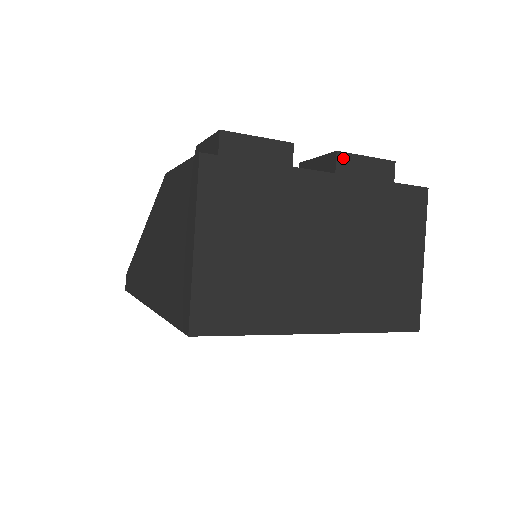
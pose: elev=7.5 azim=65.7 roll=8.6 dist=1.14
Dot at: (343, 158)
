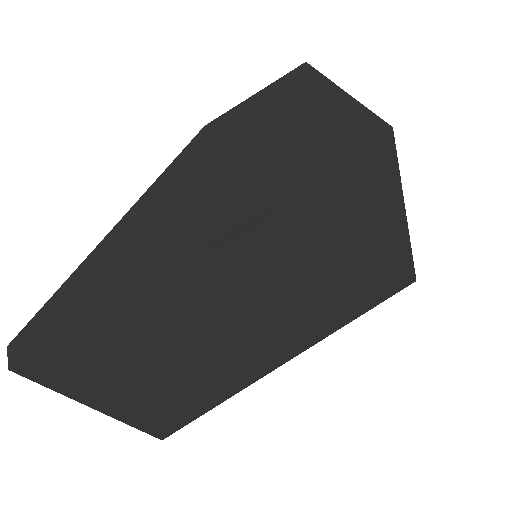
Dot at: occluded
